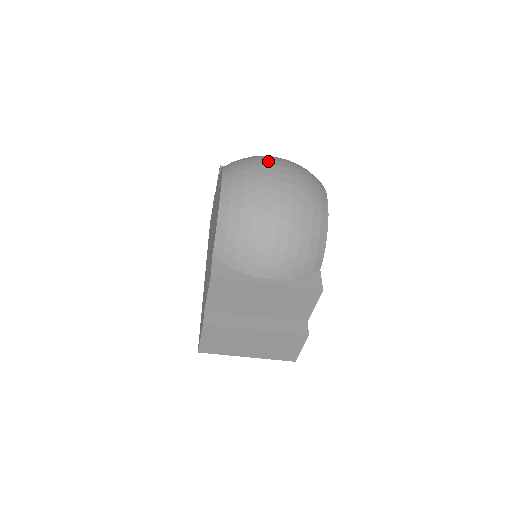
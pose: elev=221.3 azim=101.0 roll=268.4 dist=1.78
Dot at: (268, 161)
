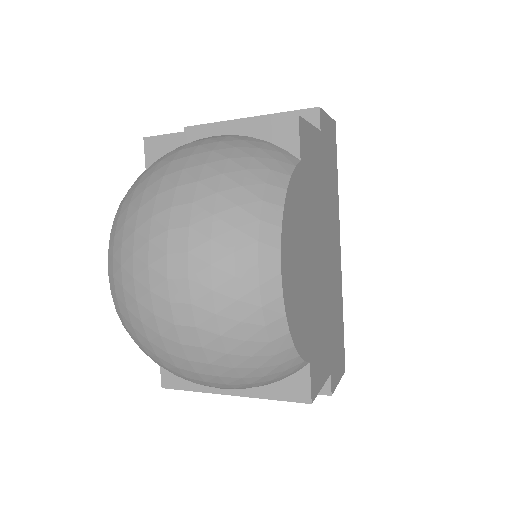
Dot at: (150, 240)
